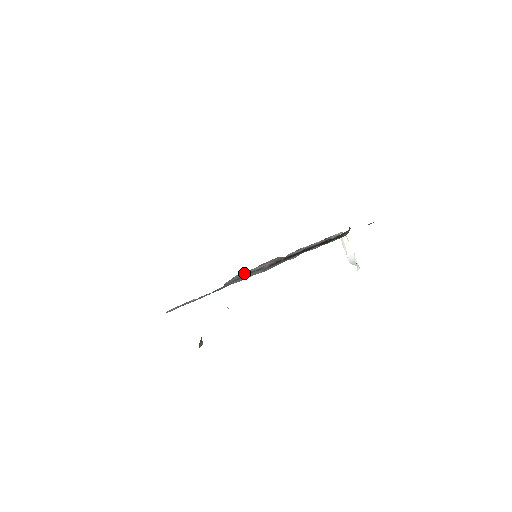
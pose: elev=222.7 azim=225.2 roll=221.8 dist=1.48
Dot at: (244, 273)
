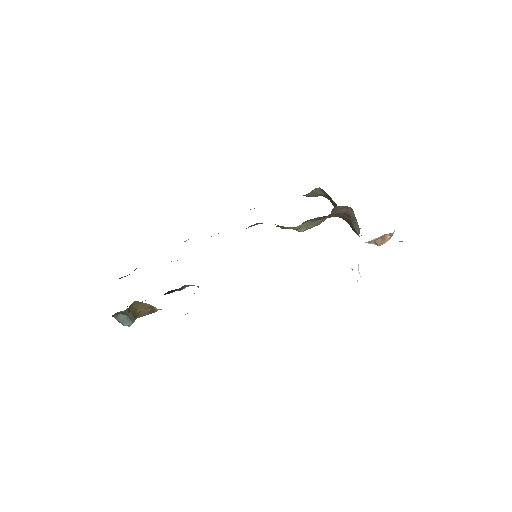
Dot at: occluded
